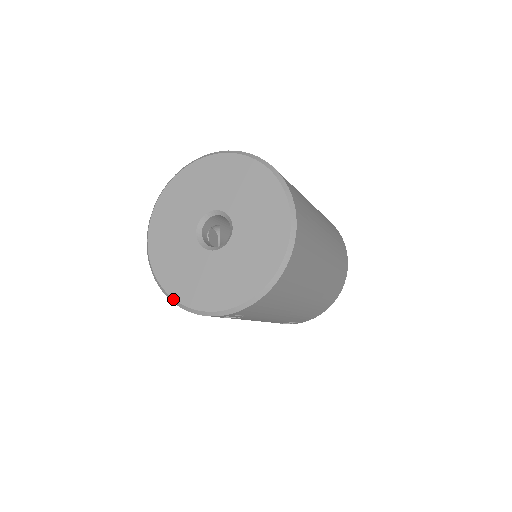
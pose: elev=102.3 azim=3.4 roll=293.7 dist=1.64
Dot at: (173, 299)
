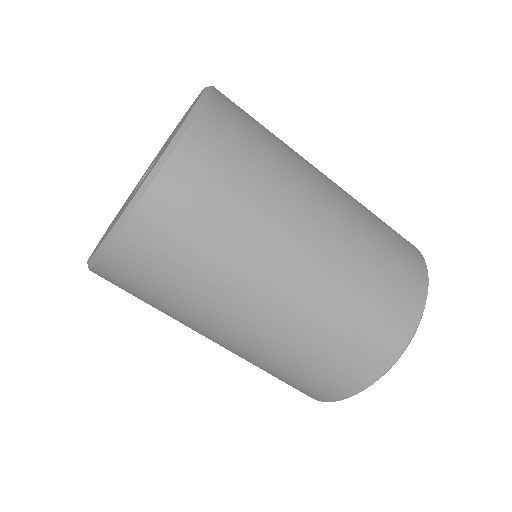
Dot at: occluded
